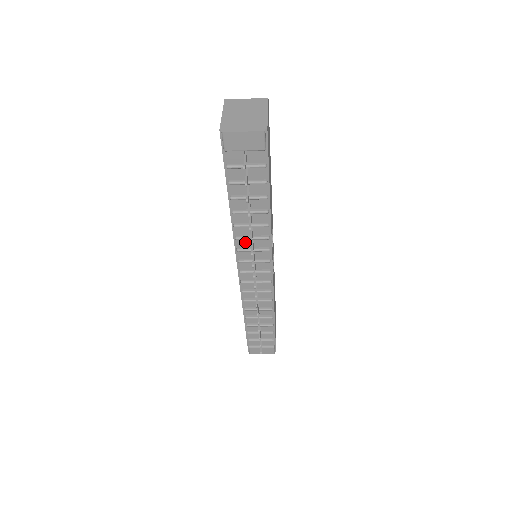
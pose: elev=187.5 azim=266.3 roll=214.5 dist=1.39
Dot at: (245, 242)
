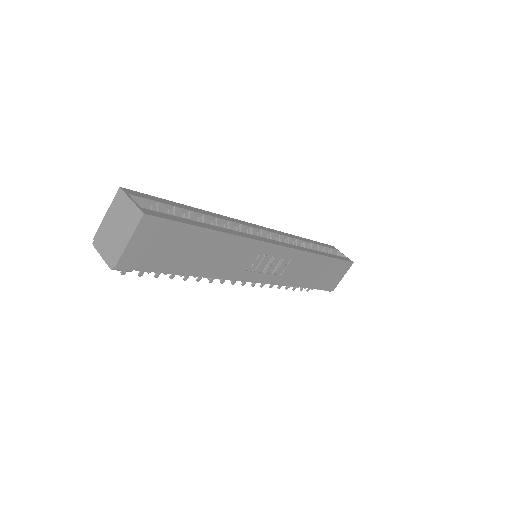
Dot at: occluded
